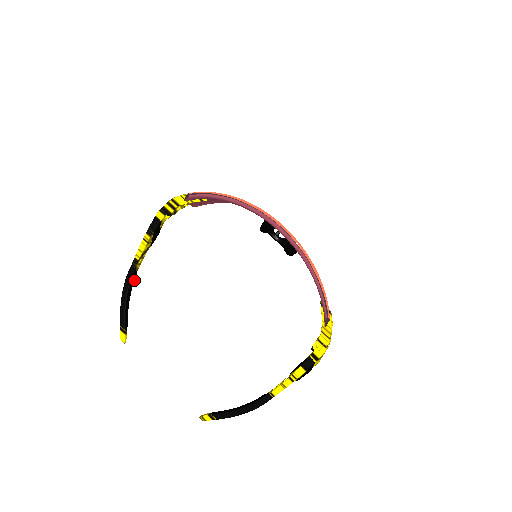
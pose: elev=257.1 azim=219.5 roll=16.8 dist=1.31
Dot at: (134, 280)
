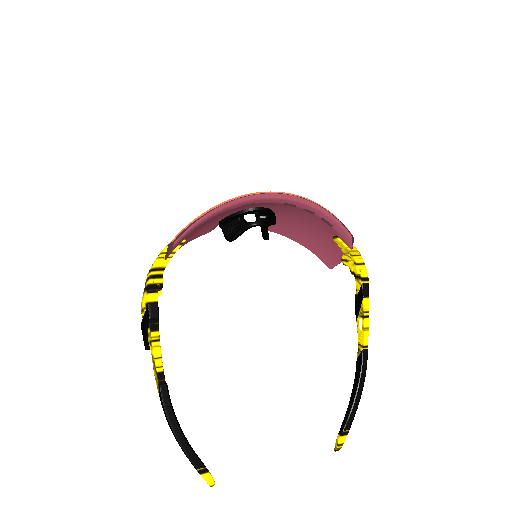
Dot at: occluded
